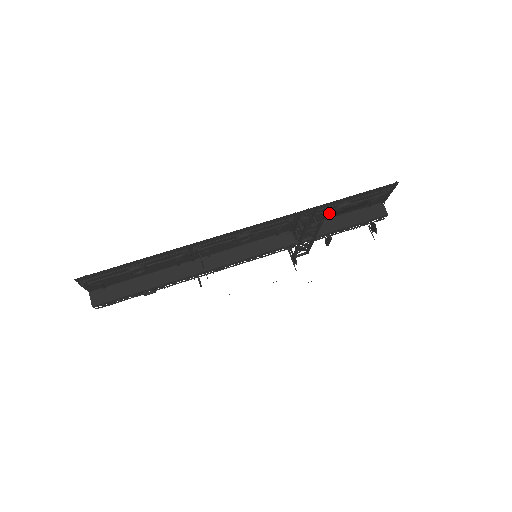
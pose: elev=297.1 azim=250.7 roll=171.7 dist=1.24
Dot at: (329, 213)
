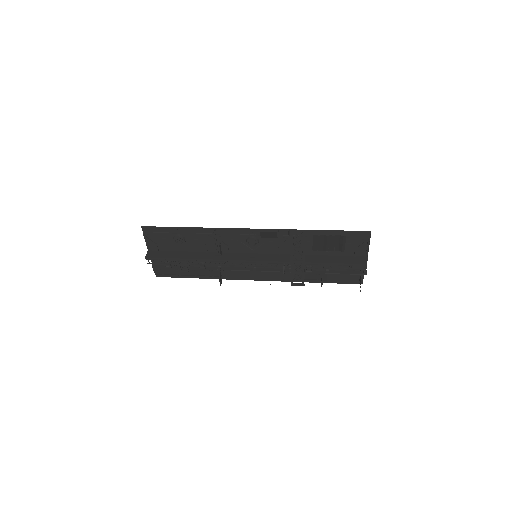
Dot at: (318, 246)
